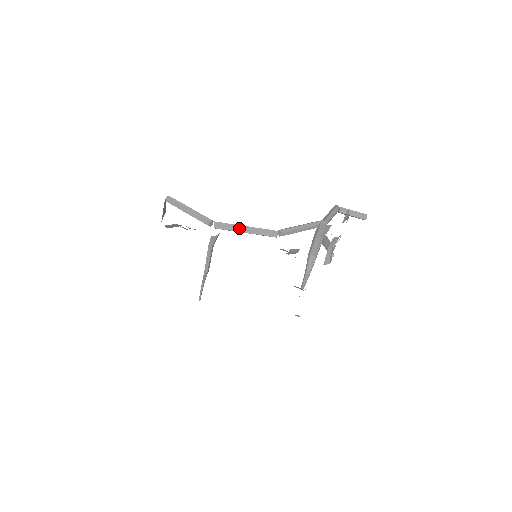
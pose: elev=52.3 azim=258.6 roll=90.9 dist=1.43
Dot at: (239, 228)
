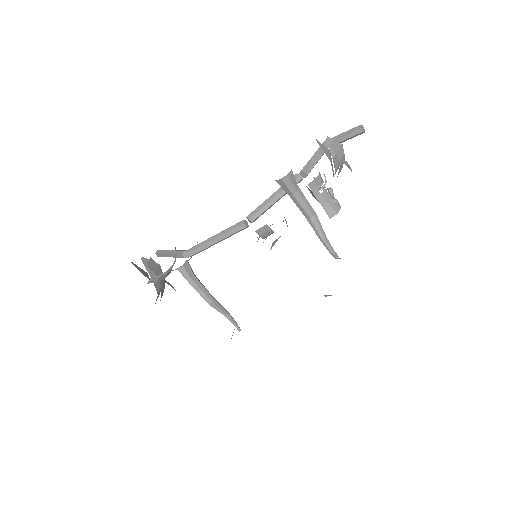
Dot at: (207, 242)
